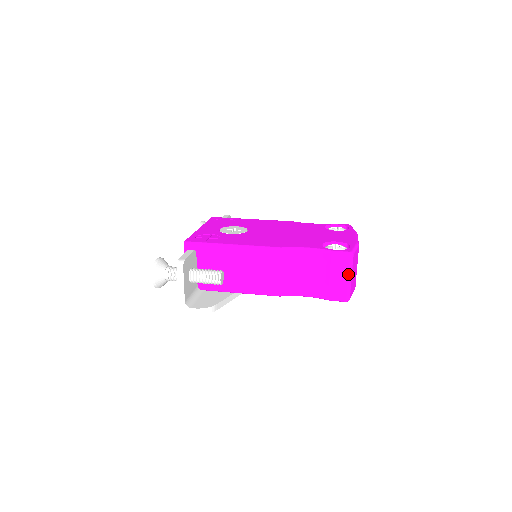
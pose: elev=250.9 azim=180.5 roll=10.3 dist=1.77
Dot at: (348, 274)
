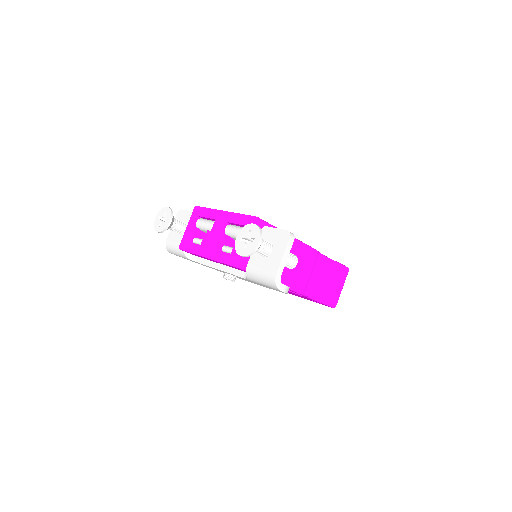
Dot at: (343, 285)
